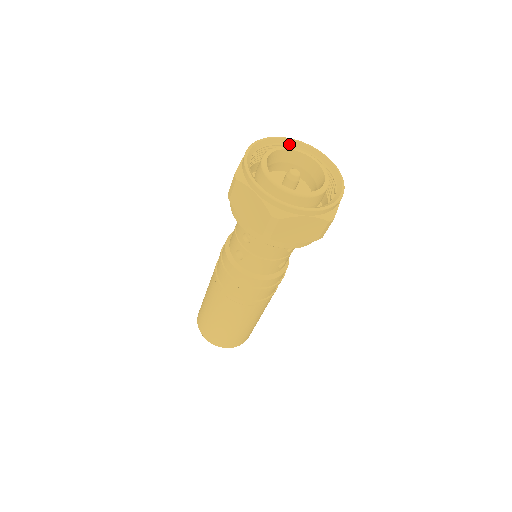
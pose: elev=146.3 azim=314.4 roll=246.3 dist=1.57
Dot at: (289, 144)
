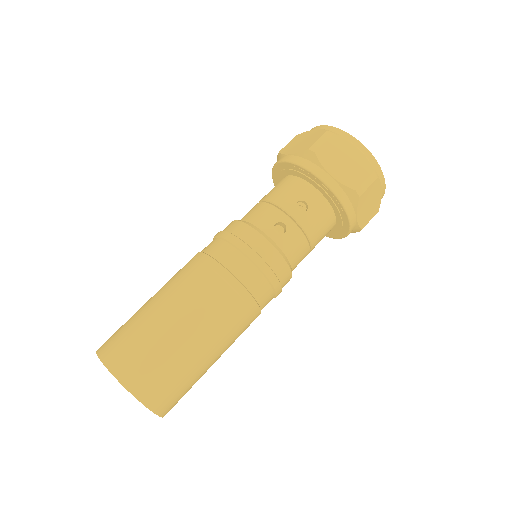
Dot at: occluded
